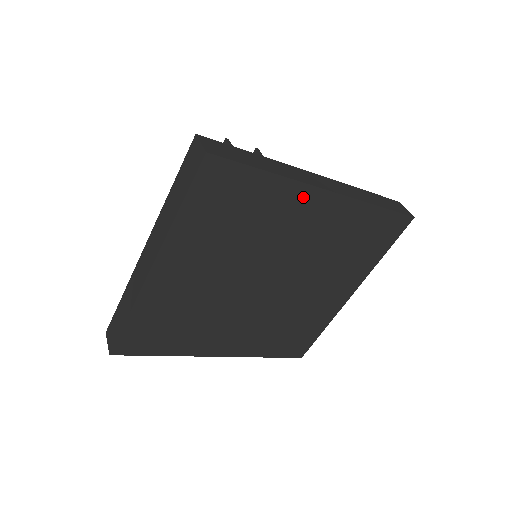
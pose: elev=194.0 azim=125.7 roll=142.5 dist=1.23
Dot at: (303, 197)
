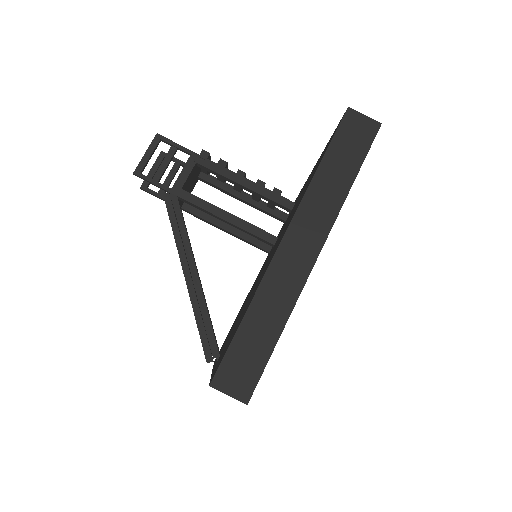
Dot at: occluded
